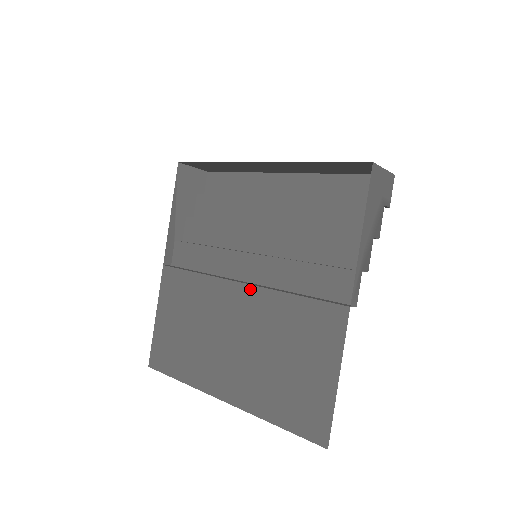
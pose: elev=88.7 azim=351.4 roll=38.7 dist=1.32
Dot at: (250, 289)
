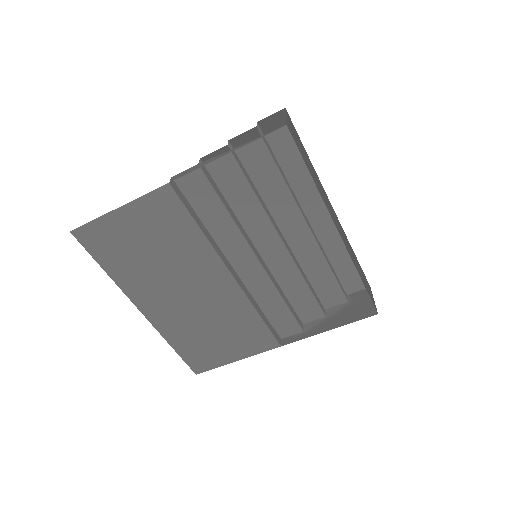
Dot at: (235, 285)
